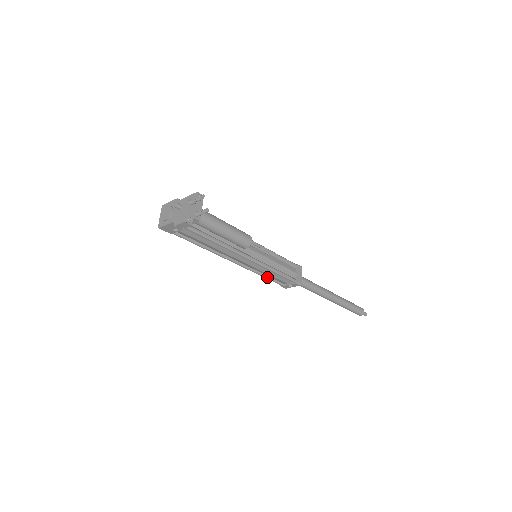
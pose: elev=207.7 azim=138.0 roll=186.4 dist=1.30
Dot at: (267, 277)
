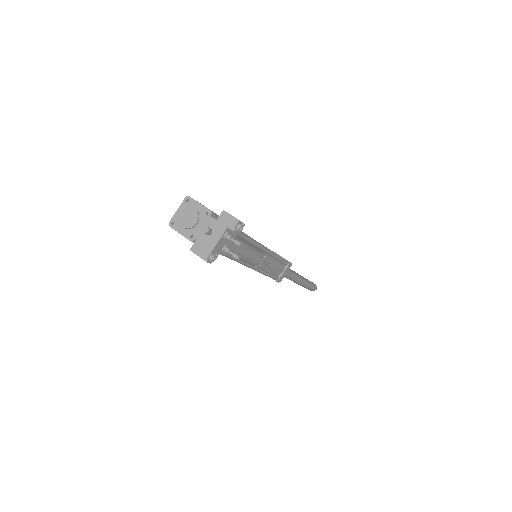
Dot at: occluded
